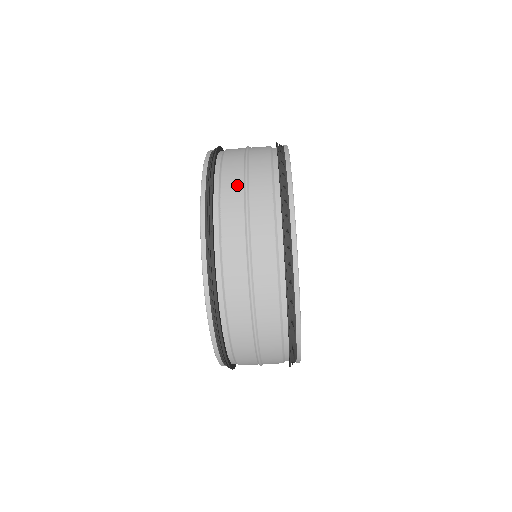
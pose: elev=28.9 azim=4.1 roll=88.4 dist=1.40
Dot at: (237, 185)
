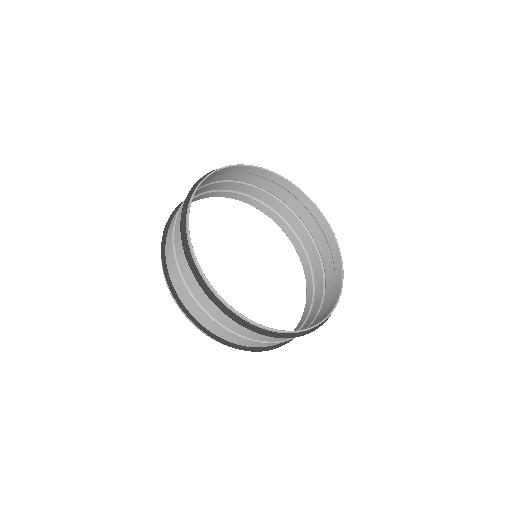
Dot at: (171, 239)
